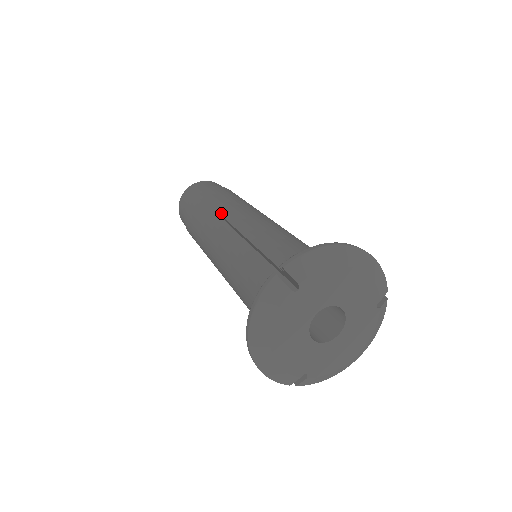
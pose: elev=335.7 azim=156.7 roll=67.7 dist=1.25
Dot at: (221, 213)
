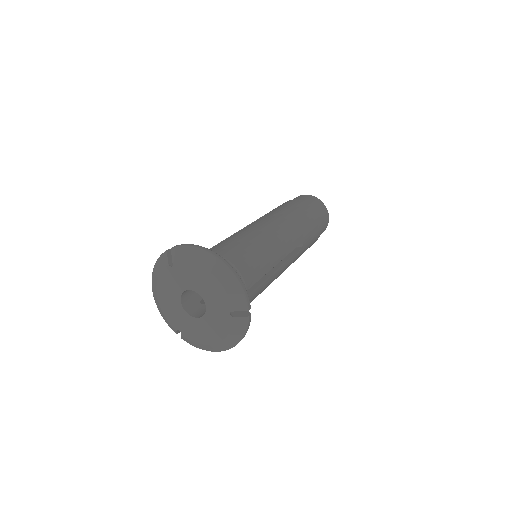
Dot at: (262, 217)
